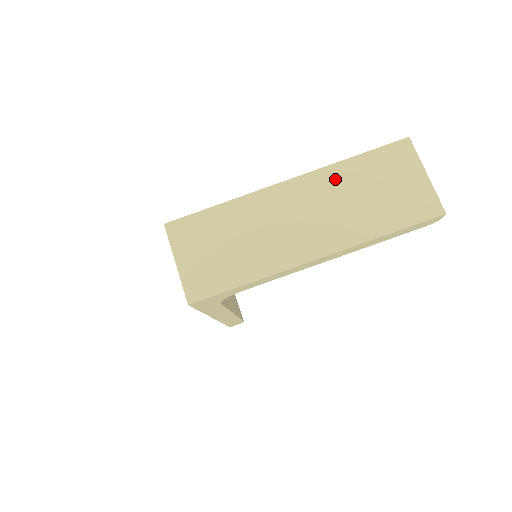
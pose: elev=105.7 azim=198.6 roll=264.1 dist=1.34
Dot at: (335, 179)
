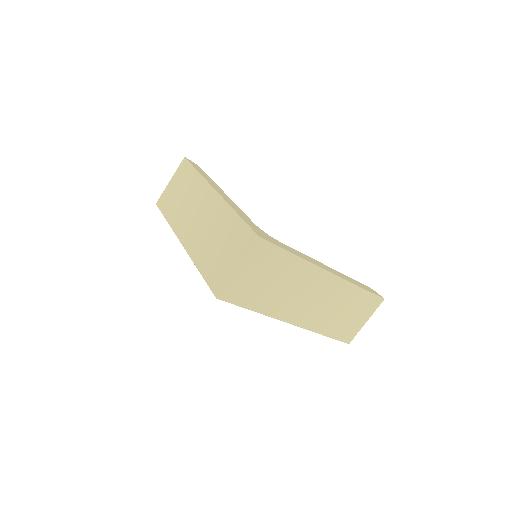
Dot at: (344, 292)
